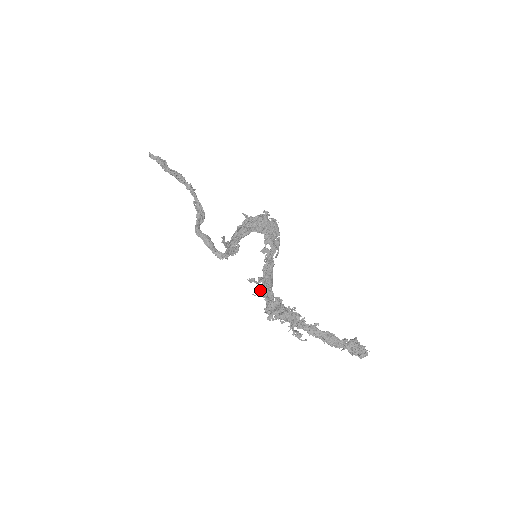
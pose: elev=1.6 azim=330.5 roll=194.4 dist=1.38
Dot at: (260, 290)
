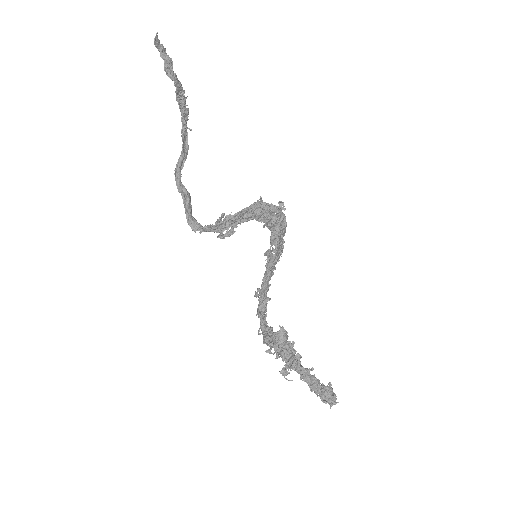
Dot at: (258, 307)
